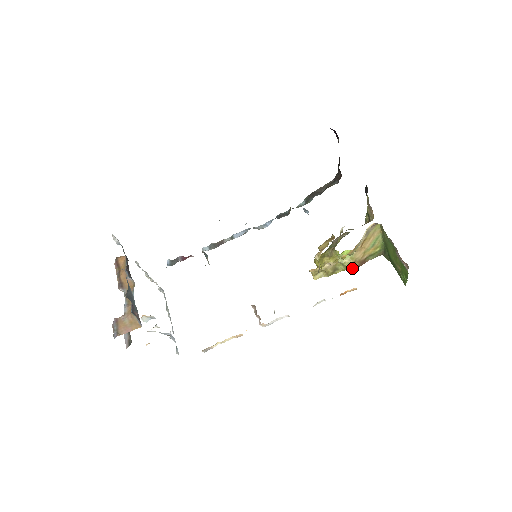
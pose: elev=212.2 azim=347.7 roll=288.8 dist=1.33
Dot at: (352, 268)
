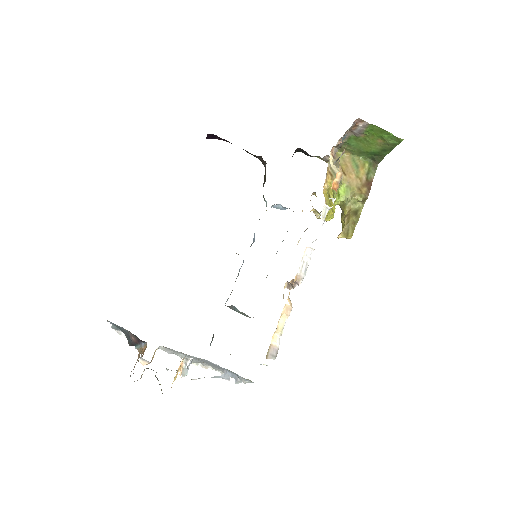
Dot at: (365, 195)
